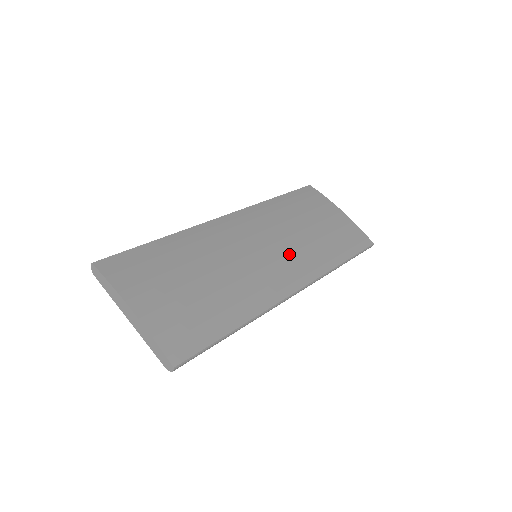
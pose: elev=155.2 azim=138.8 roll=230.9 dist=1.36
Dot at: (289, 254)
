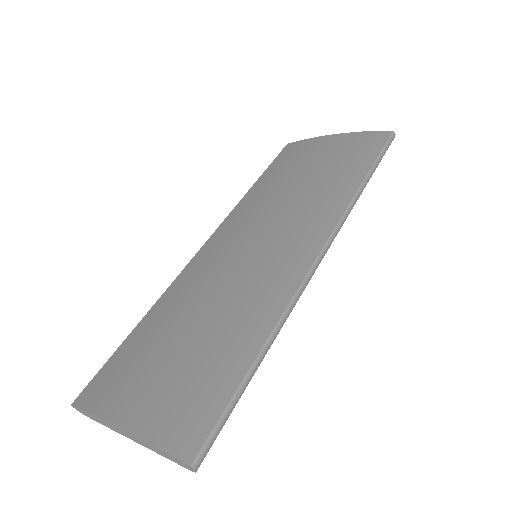
Dot at: (289, 223)
